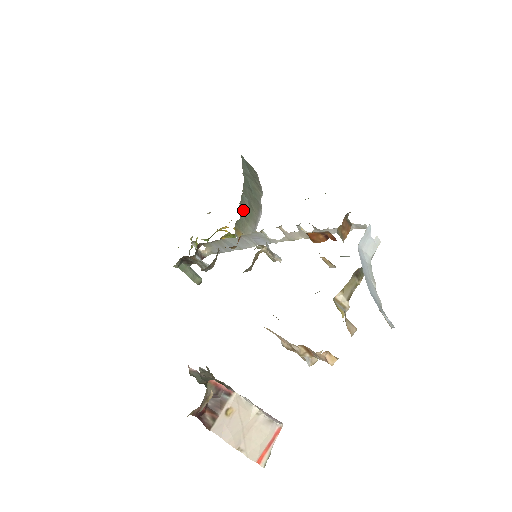
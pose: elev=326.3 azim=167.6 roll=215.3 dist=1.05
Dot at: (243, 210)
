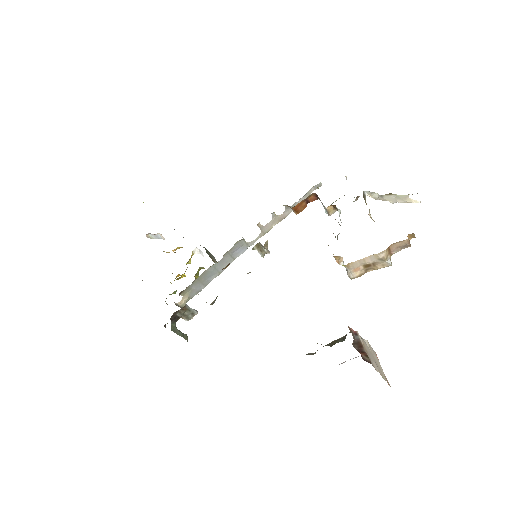
Dot at: occluded
